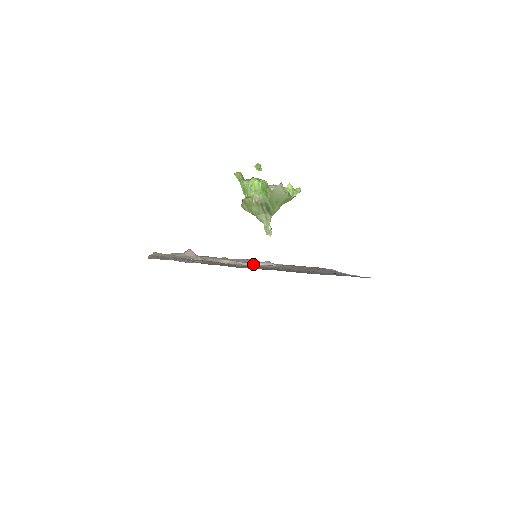
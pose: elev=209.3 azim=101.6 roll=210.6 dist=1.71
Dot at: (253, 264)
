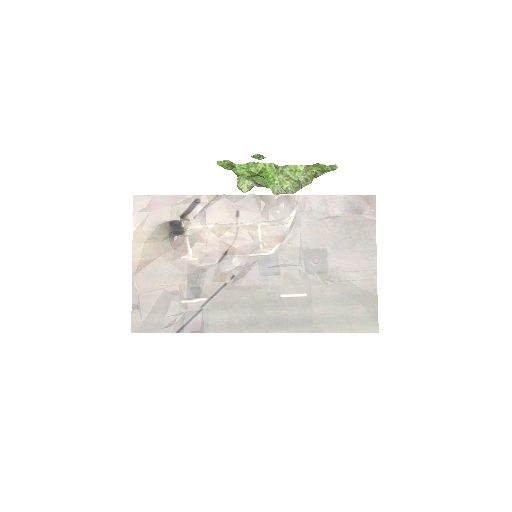
Dot at: (259, 225)
